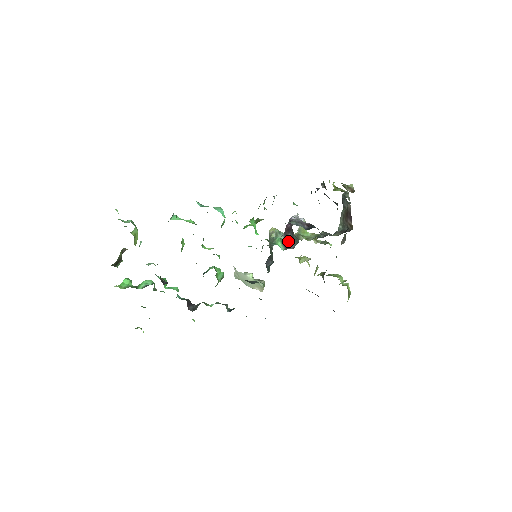
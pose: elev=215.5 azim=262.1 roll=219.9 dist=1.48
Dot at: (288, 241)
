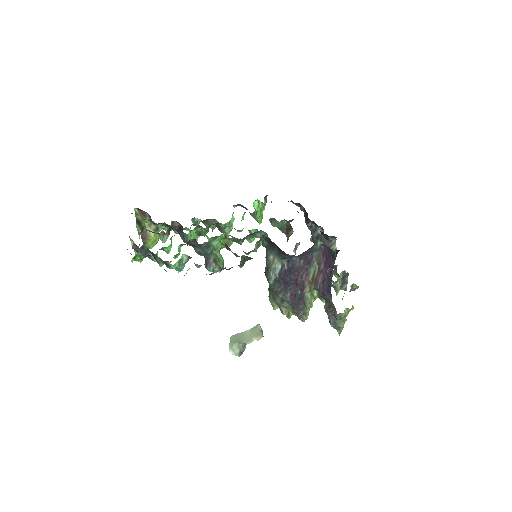
Dot at: occluded
